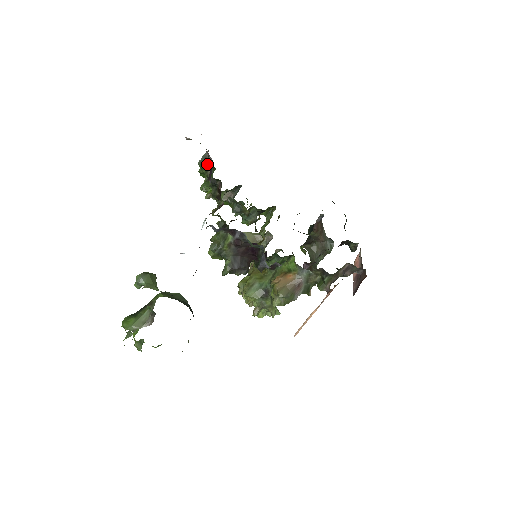
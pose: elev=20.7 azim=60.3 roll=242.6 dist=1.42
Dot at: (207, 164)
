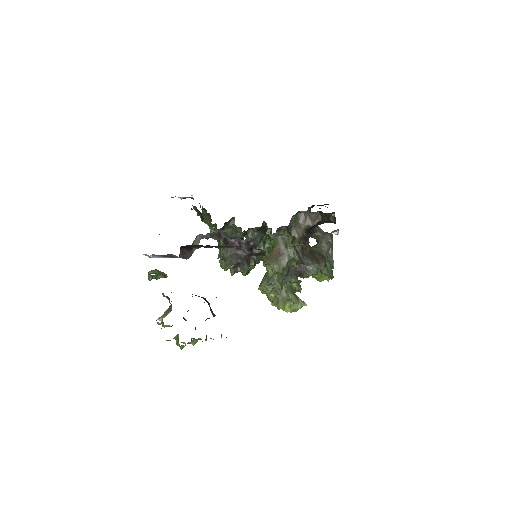
Dot at: (205, 213)
